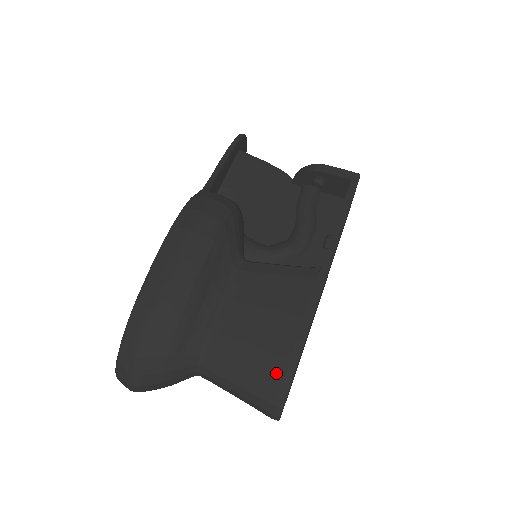
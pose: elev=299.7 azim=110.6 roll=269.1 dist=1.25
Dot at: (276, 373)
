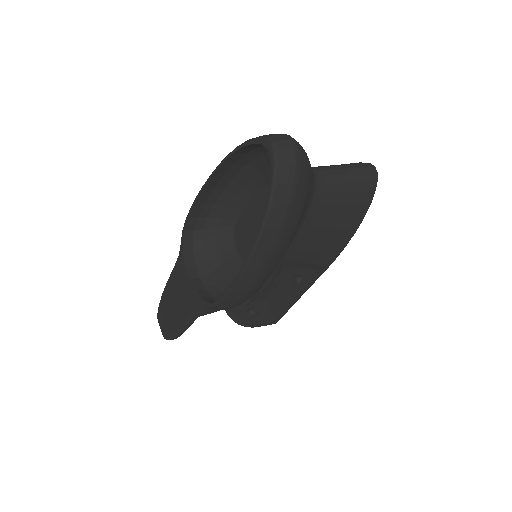
Dot at: occluded
